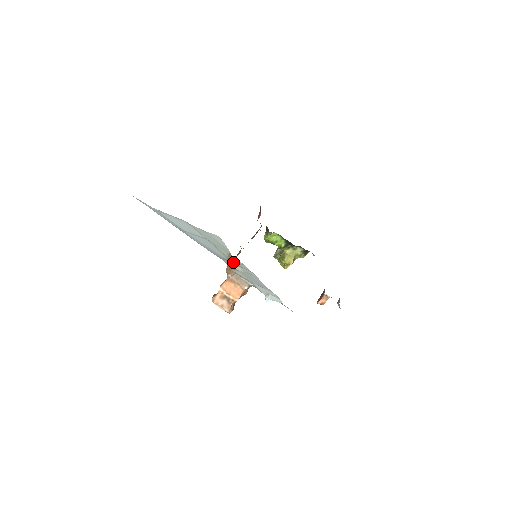
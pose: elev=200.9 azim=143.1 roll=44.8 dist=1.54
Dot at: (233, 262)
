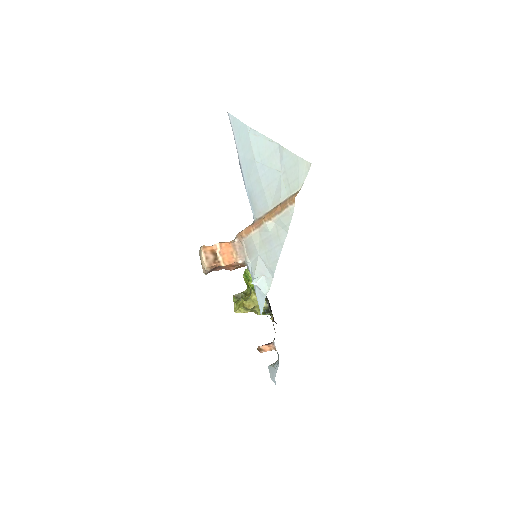
Dot at: (284, 207)
